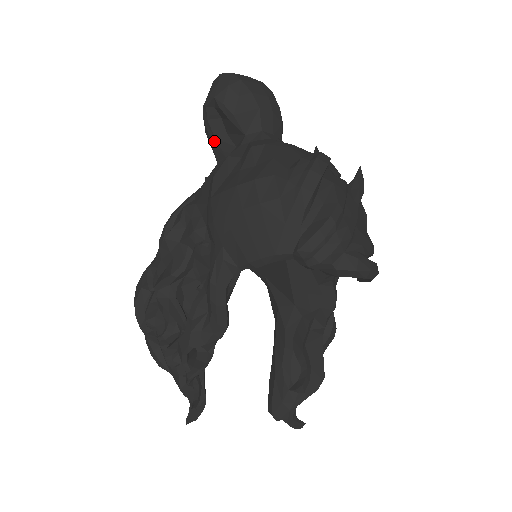
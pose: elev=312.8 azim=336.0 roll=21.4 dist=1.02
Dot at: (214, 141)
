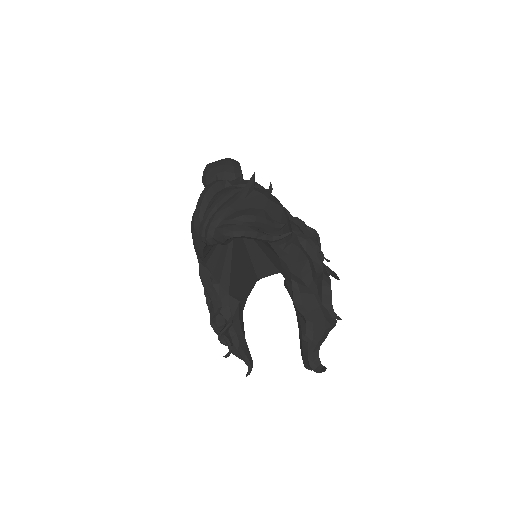
Dot at: occluded
